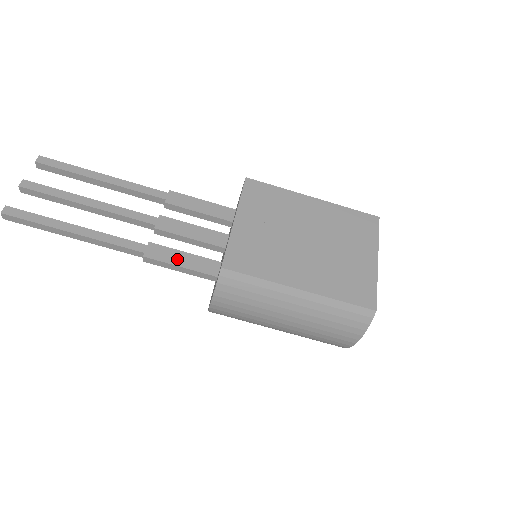
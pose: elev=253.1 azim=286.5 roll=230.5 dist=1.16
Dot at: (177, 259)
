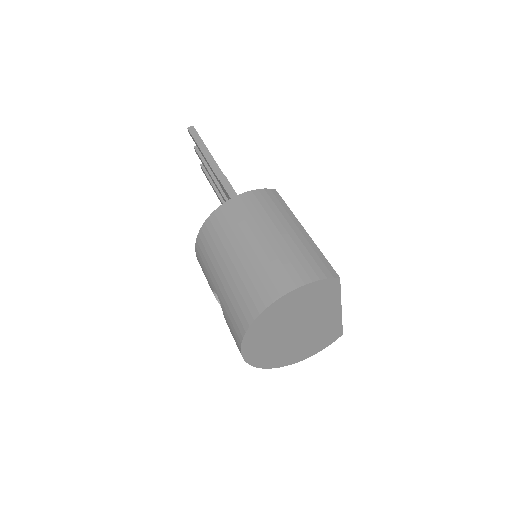
Dot at: occluded
